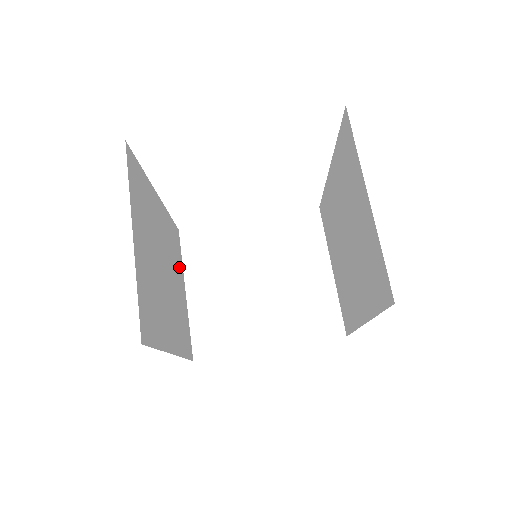
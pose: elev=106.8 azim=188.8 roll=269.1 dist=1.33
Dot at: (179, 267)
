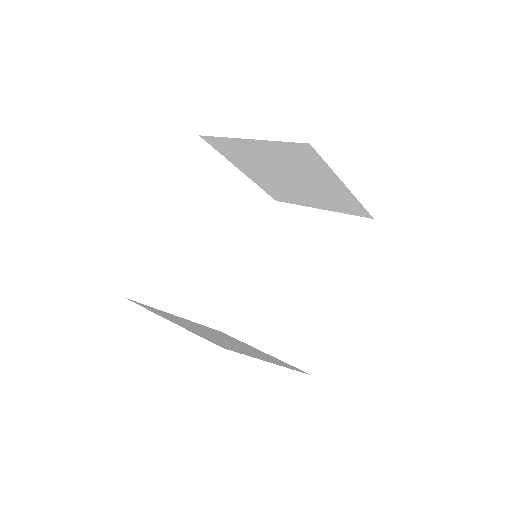
Dot at: occluded
